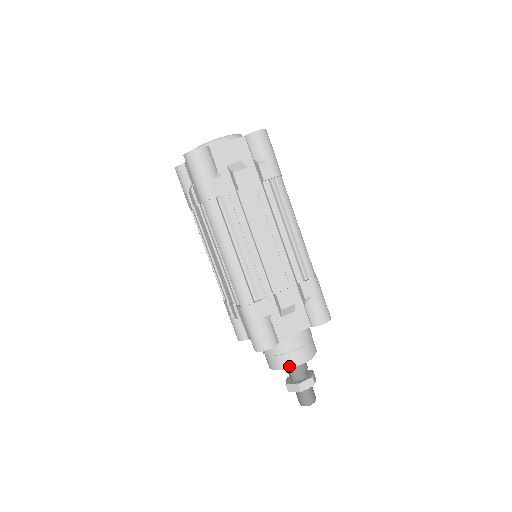
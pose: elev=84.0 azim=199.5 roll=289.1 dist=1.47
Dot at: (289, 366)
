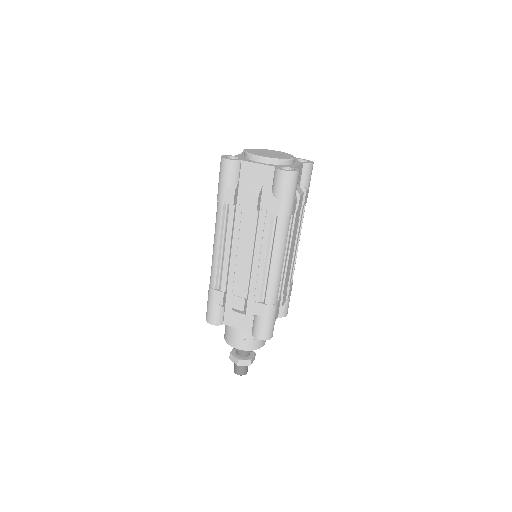
Dot at: (258, 347)
